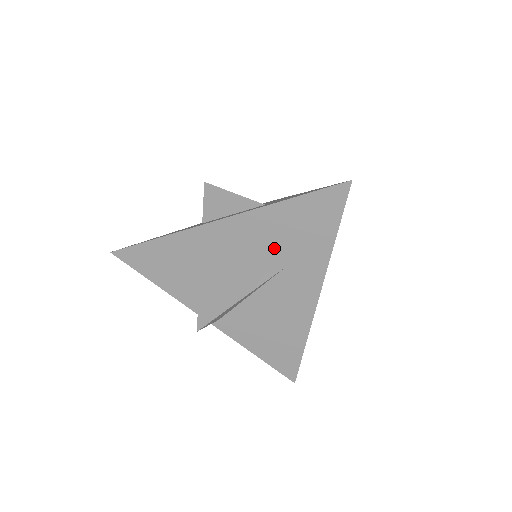
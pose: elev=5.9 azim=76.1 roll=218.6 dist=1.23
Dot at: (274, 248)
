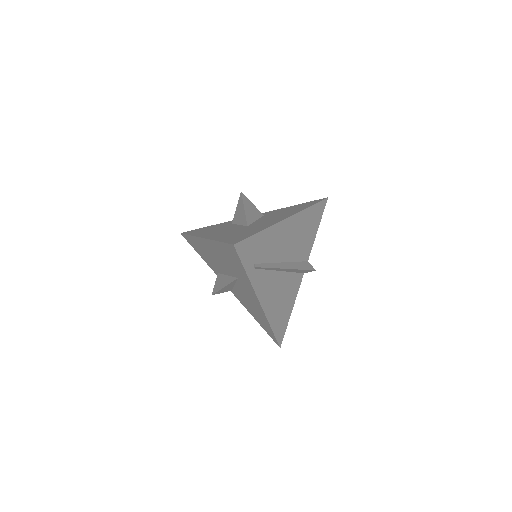
Dot at: (228, 265)
